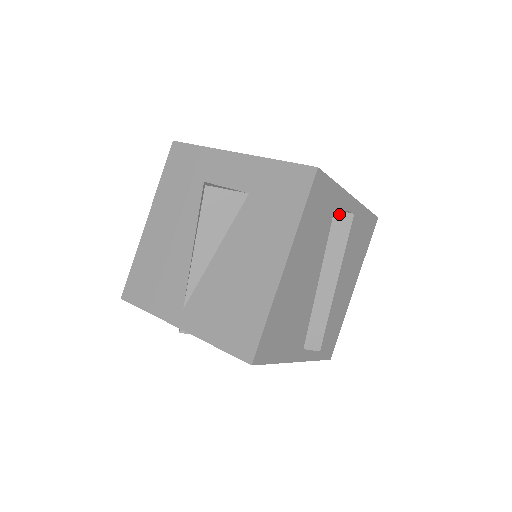
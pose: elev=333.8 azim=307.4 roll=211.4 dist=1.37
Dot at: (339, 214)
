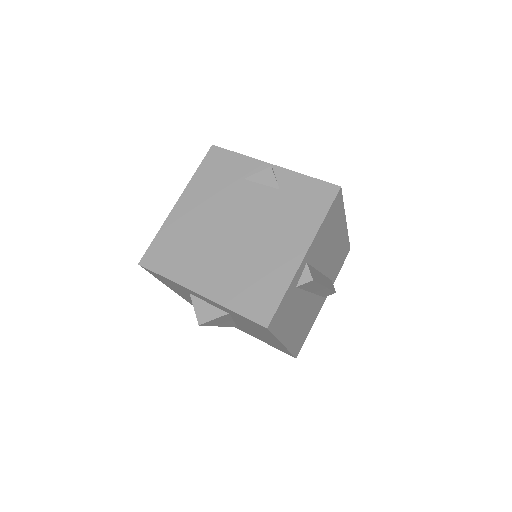
Dot at: (301, 285)
